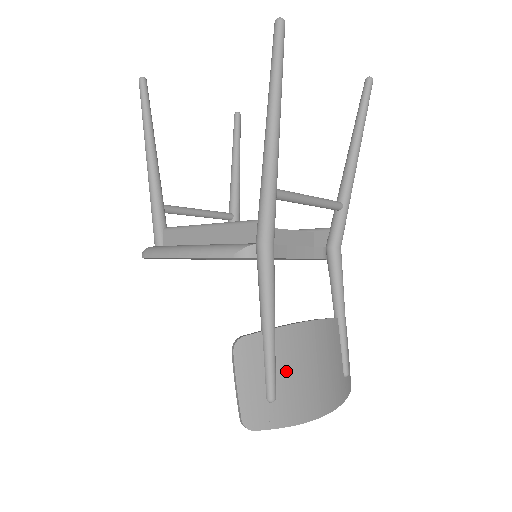
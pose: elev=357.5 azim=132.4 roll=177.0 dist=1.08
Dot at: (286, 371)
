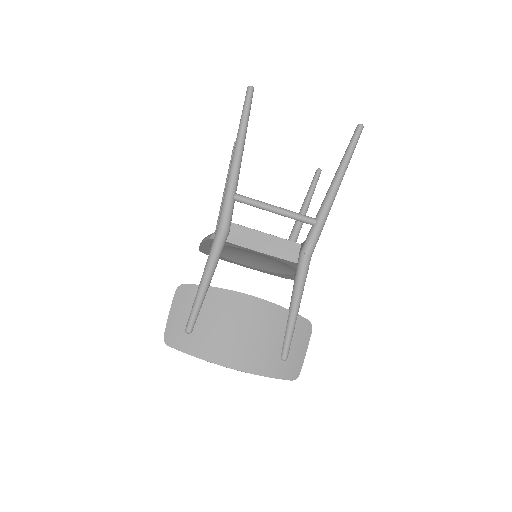
Dot at: (208, 318)
